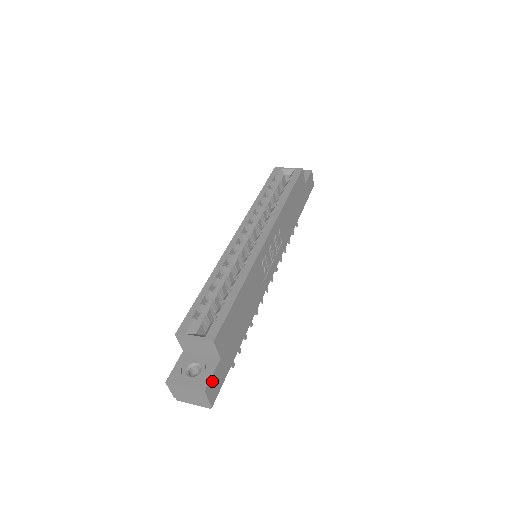
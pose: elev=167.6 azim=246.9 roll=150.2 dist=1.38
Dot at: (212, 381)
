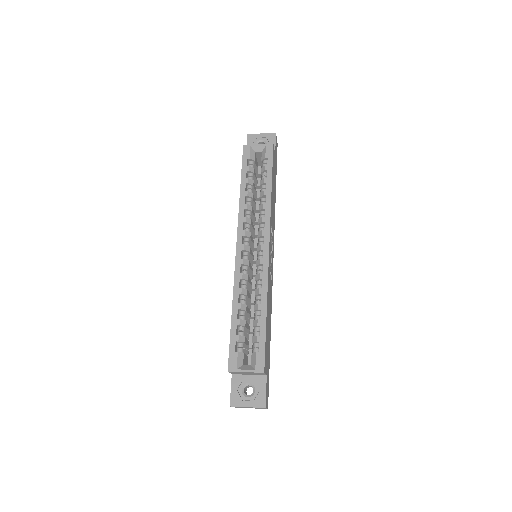
Dot at: (266, 395)
